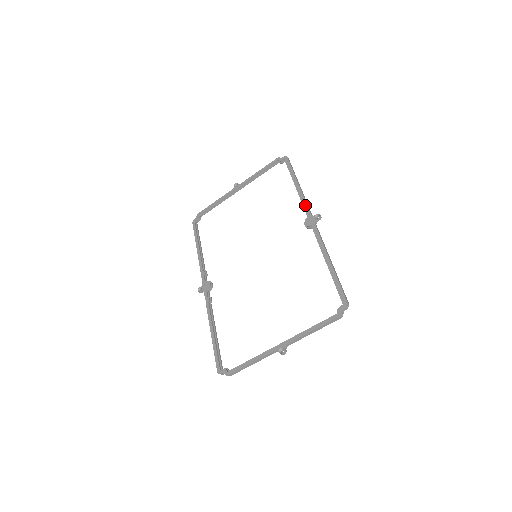
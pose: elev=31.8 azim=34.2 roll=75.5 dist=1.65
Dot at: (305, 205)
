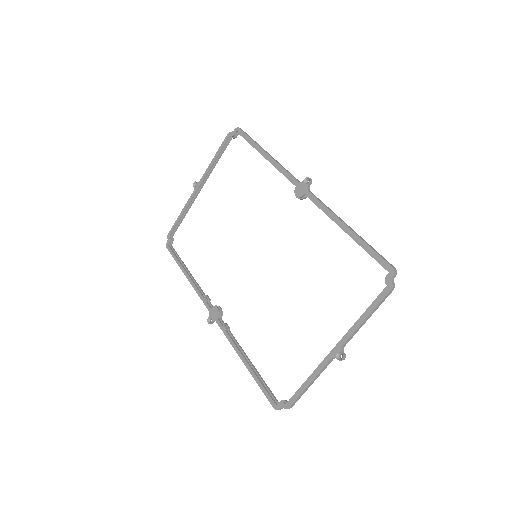
Dot at: (286, 174)
